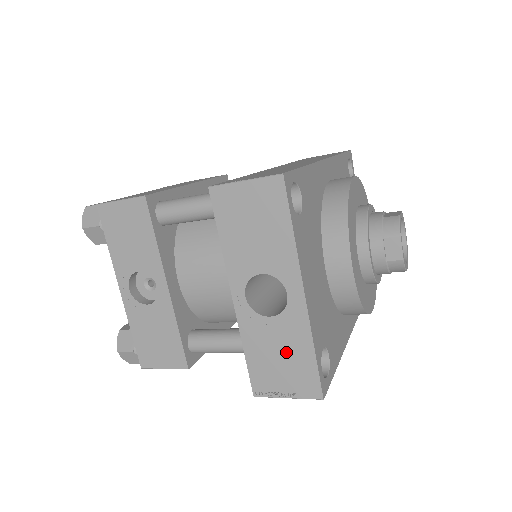
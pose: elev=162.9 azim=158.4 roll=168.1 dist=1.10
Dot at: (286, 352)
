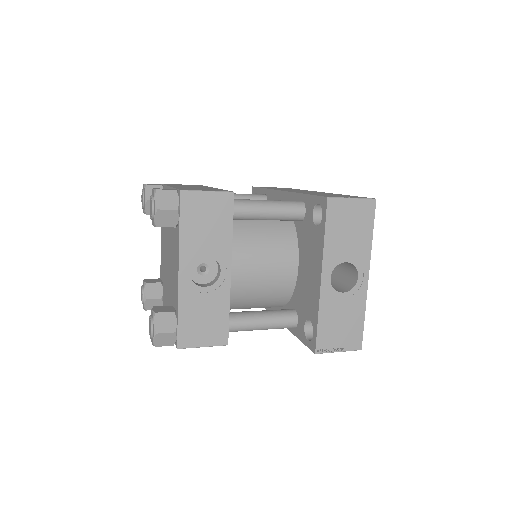
Dot at: (347, 318)
